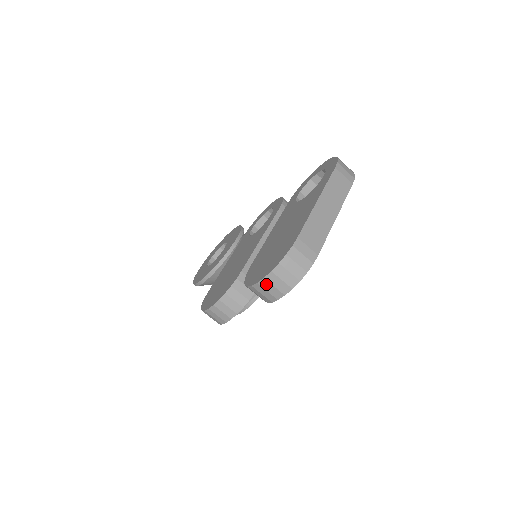
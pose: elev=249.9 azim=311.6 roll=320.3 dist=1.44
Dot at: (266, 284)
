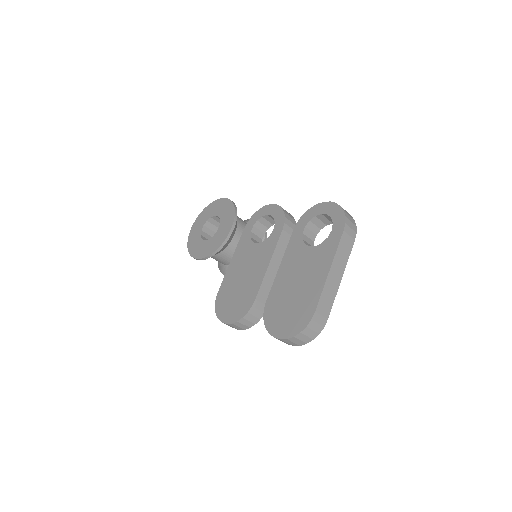
Dot at: (287, 341)
